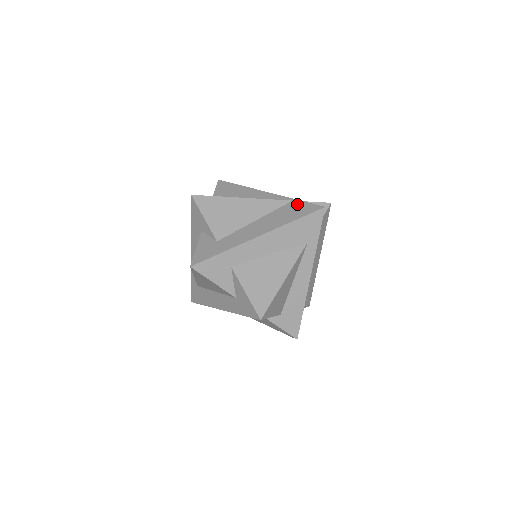
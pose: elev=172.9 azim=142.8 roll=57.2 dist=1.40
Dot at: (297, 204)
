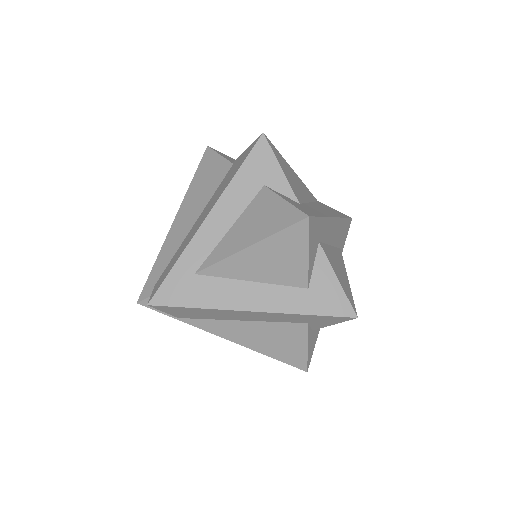
Dot at: occluded
